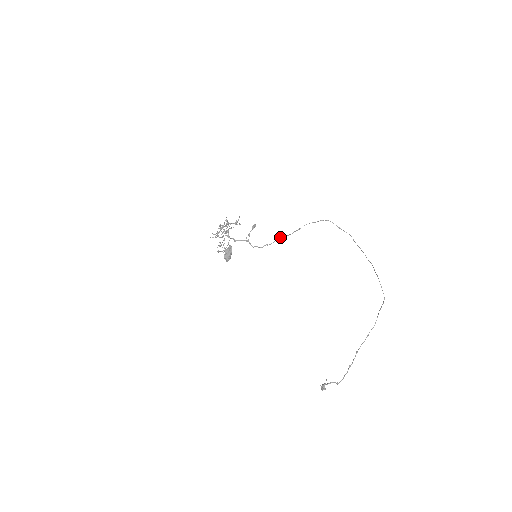
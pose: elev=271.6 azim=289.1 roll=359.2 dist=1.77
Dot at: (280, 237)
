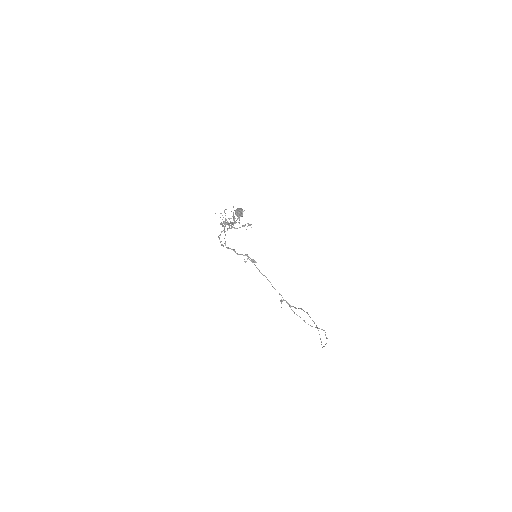
Dot at: (272, 286)
